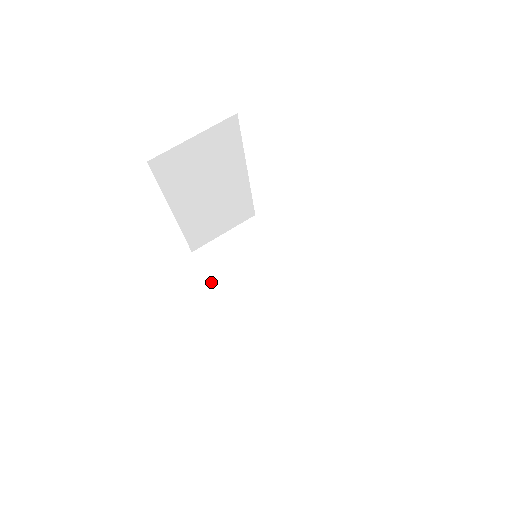
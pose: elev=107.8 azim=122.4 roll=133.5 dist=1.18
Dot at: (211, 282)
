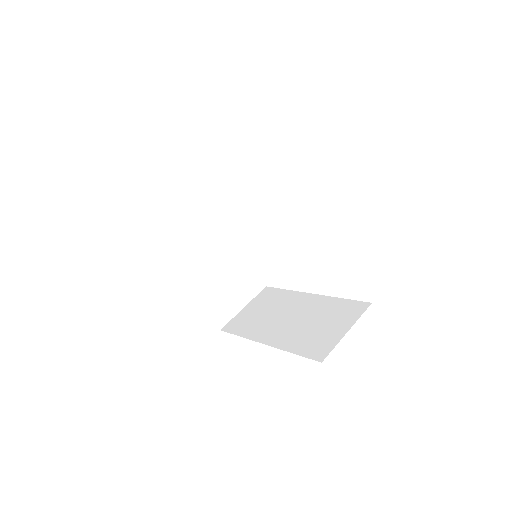
Dot at: occluded
